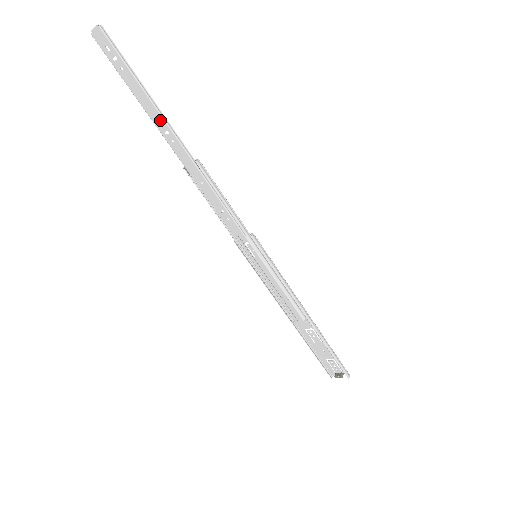
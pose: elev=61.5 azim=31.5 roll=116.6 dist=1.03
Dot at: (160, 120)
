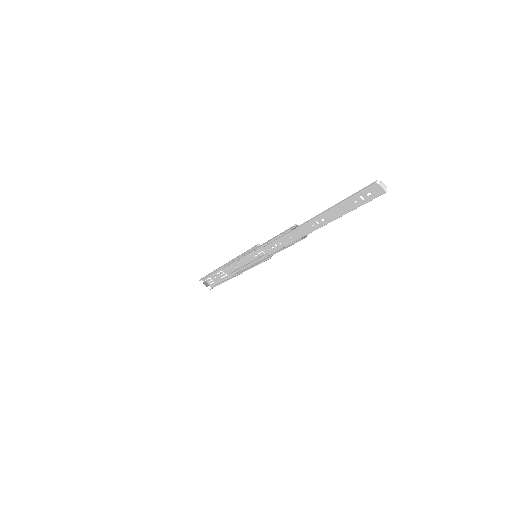
Dot at: (326, 221)
